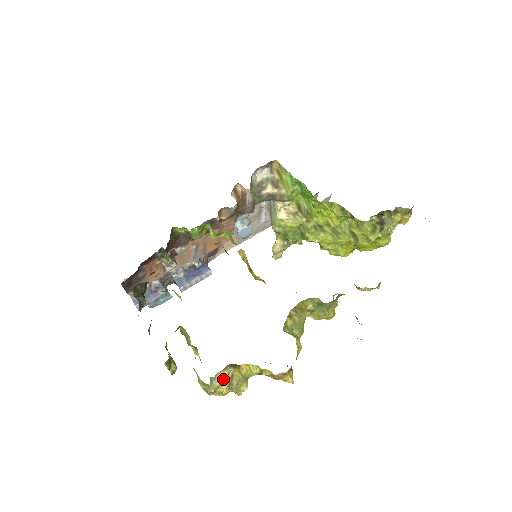
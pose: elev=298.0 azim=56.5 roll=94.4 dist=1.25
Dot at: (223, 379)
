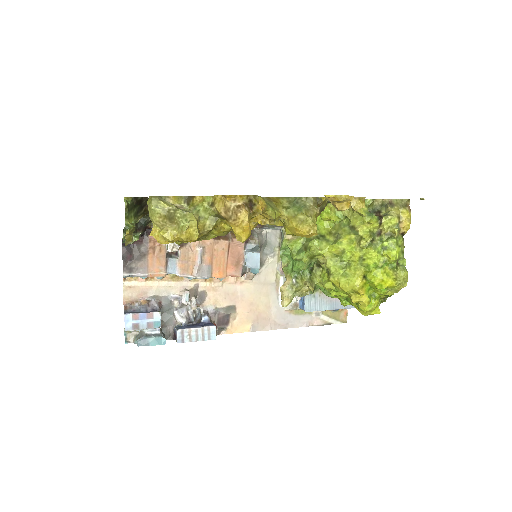
Dot at: (173, 204)
